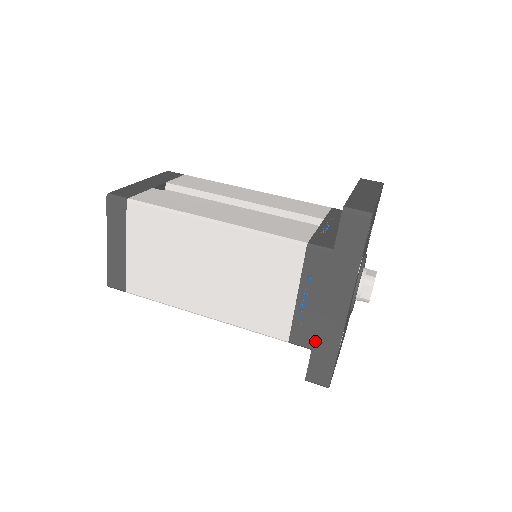
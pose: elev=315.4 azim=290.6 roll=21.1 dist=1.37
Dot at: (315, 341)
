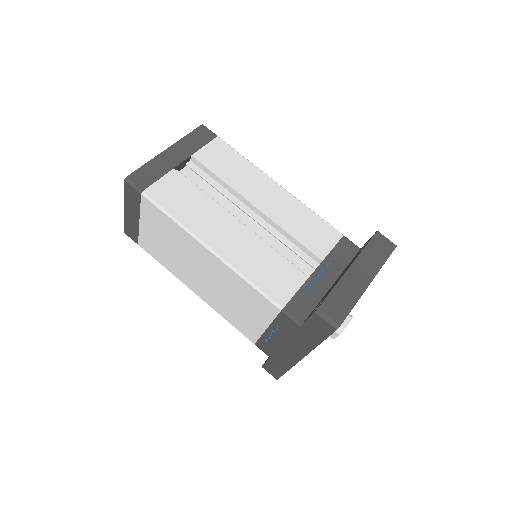
Dot at: (274, 356)
